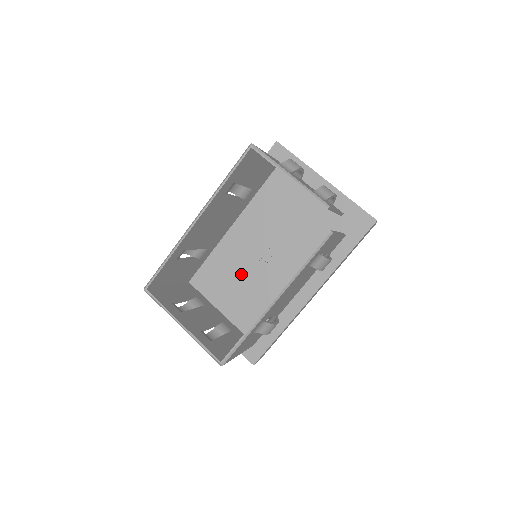
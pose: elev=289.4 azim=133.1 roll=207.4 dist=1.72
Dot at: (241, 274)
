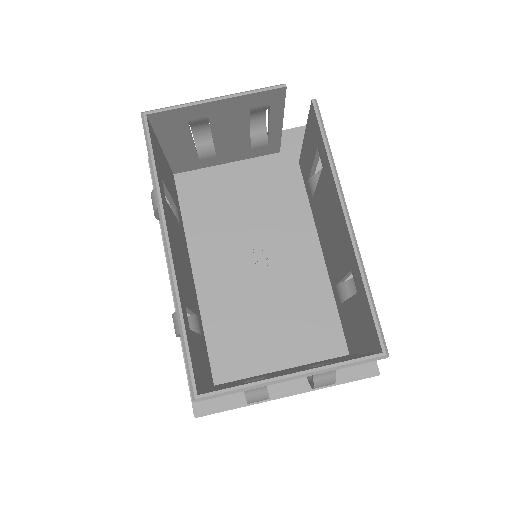
Dot at: (257, 306)
